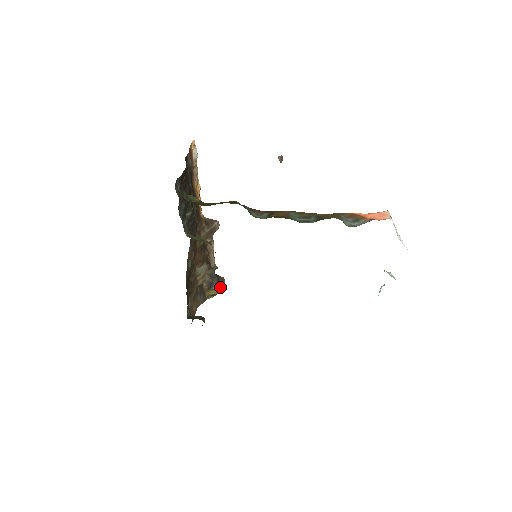
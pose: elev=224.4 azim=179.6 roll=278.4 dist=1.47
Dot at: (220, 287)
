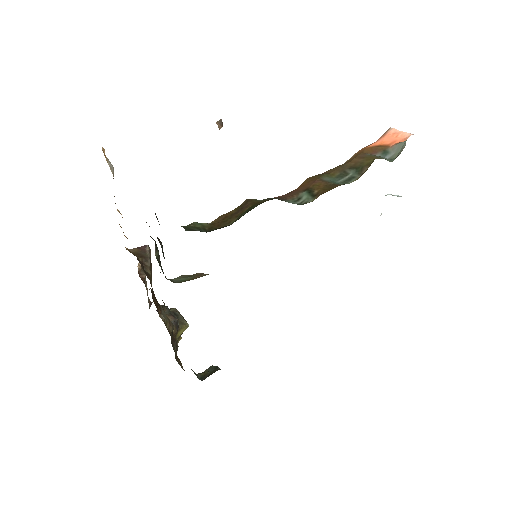
Dot at: (184, 321)
